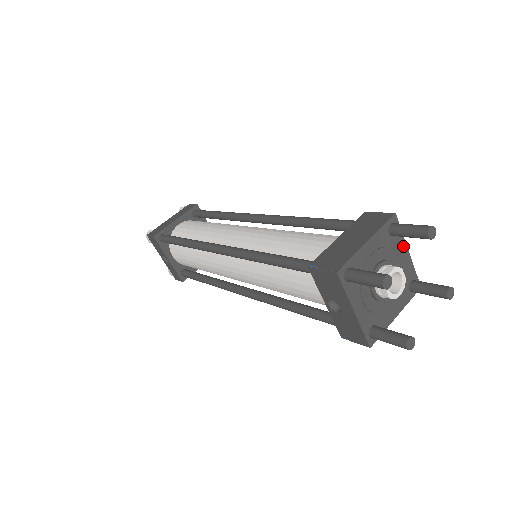
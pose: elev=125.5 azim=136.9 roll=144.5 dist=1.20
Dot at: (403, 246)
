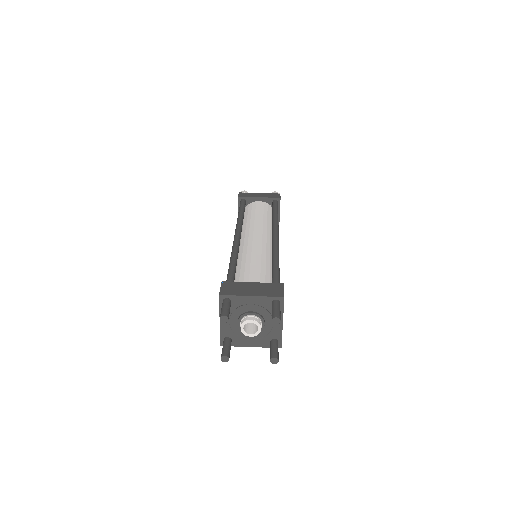
Dot at: occluded
